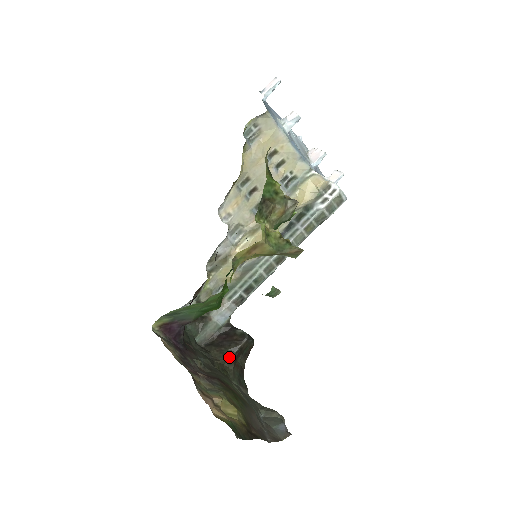
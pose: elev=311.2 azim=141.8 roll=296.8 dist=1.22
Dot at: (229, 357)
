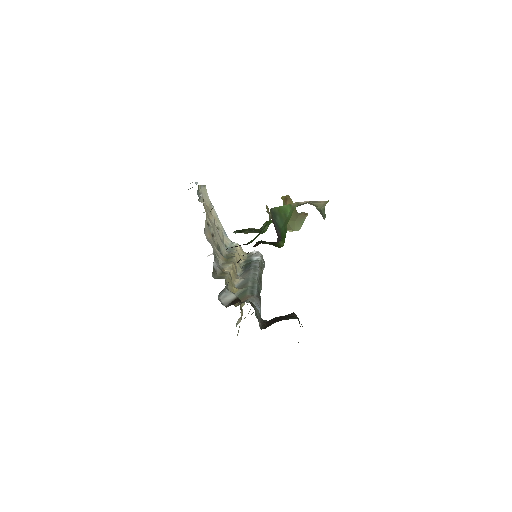
Dot at: occluded
